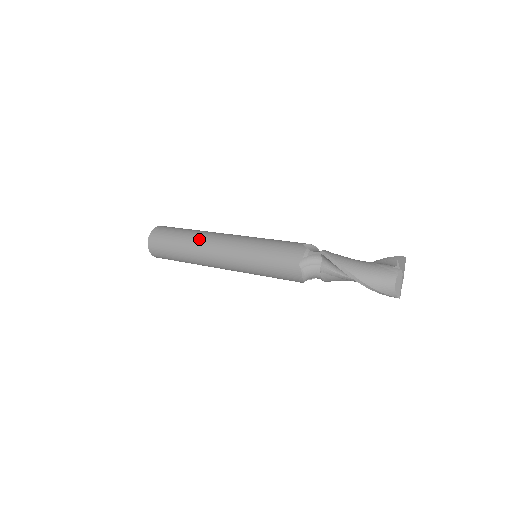
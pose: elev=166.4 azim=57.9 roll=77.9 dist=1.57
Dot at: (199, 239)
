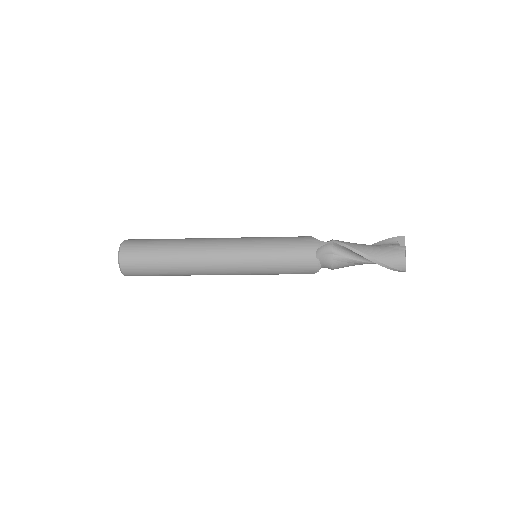
Dot at: (191, 246)
